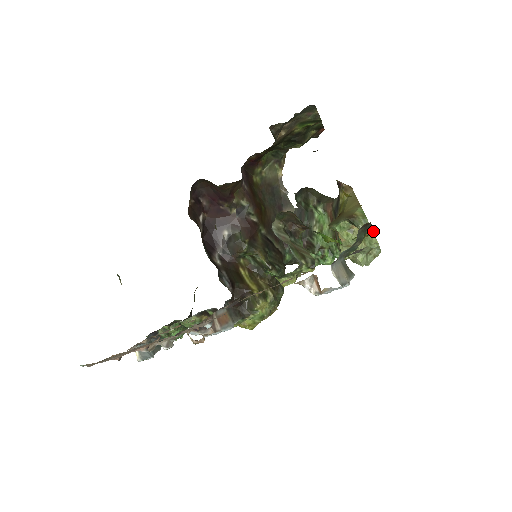
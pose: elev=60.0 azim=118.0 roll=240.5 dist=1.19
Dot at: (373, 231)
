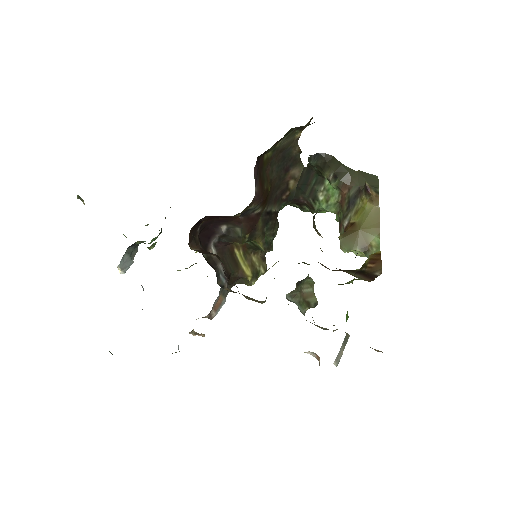
Dot at: occluded
